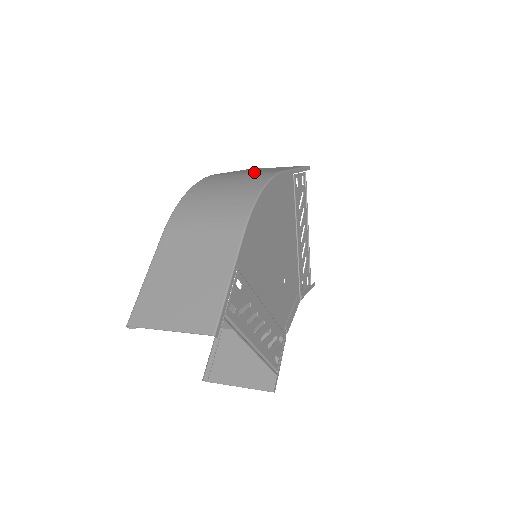
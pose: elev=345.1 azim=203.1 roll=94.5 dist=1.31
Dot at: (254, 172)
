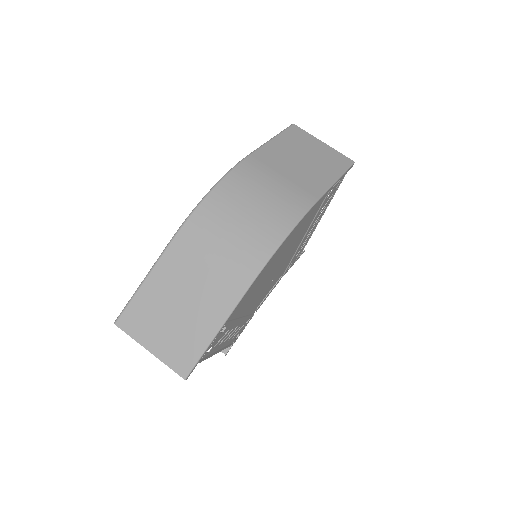
Dot at: (290, 183)
